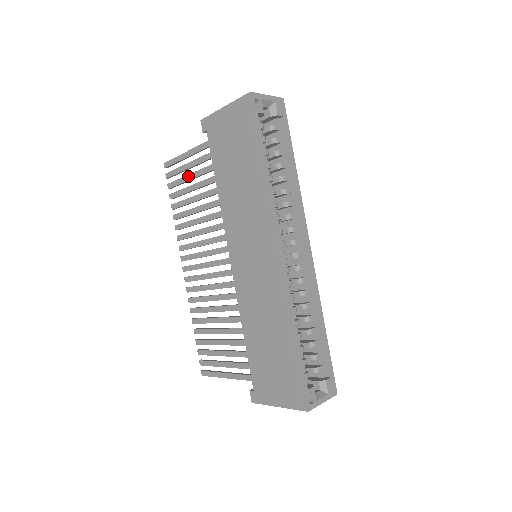
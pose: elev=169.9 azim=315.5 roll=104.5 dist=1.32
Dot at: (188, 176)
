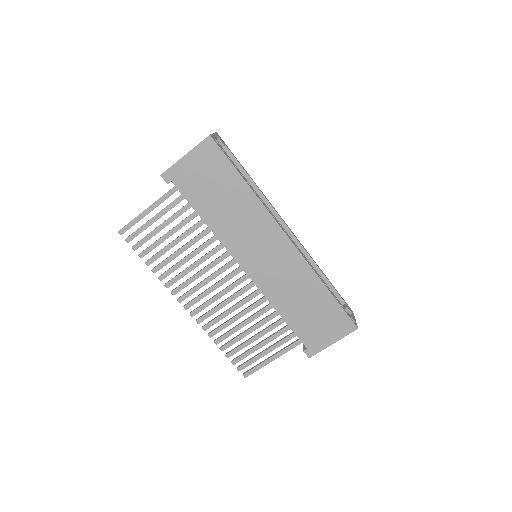
Dot at: (157, 228)
